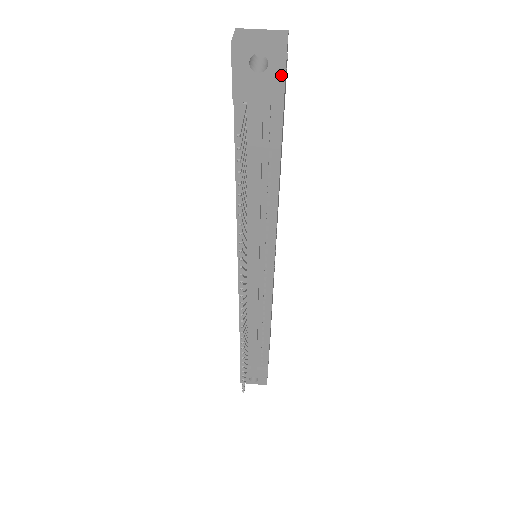
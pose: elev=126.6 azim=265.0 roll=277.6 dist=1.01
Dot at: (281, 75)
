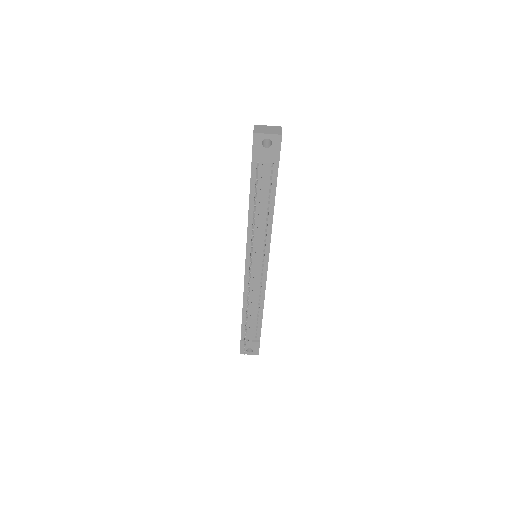
Dot at: (278, 149)
